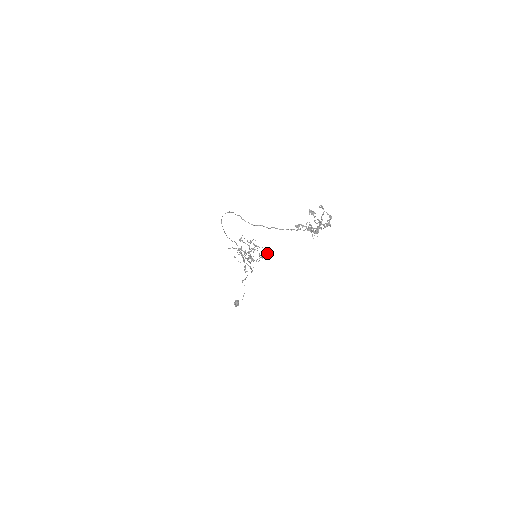
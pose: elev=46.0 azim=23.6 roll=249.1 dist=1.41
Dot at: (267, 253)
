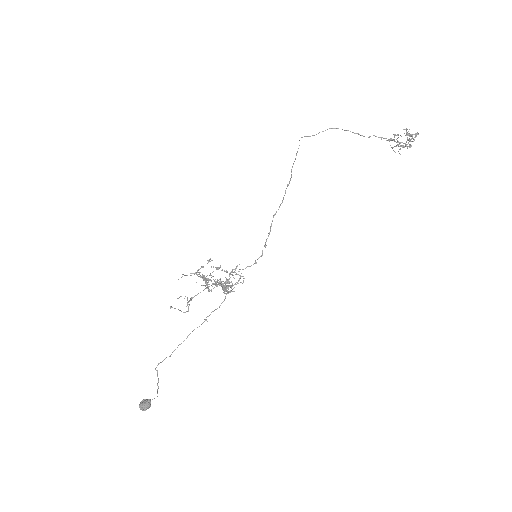
Dot at: (244, 278)
